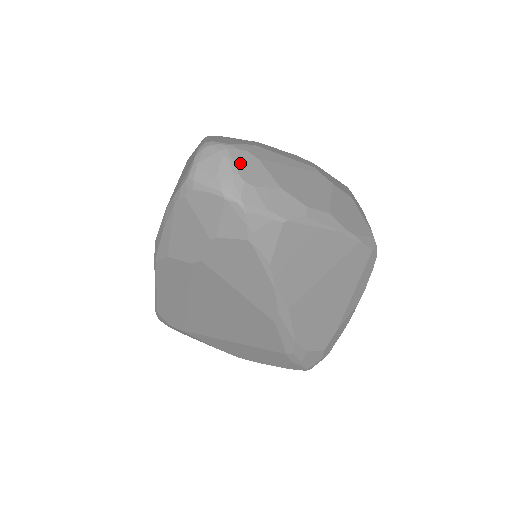
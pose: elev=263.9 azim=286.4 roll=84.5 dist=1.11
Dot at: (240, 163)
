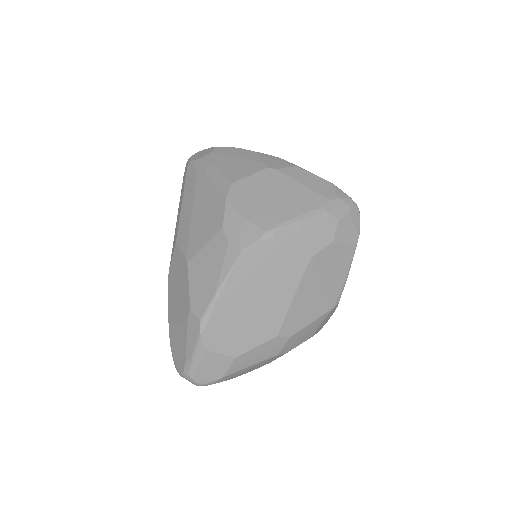
Dot at: occluded
